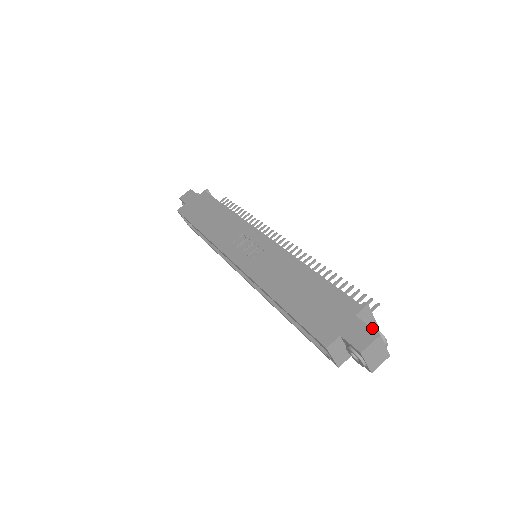
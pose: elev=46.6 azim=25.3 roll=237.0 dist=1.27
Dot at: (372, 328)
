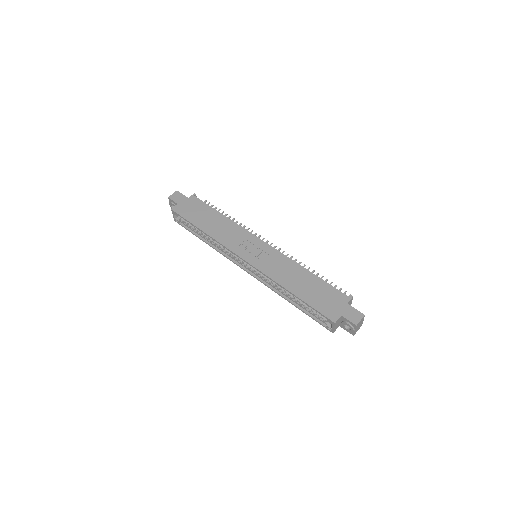
Dot at: (359, 311)
